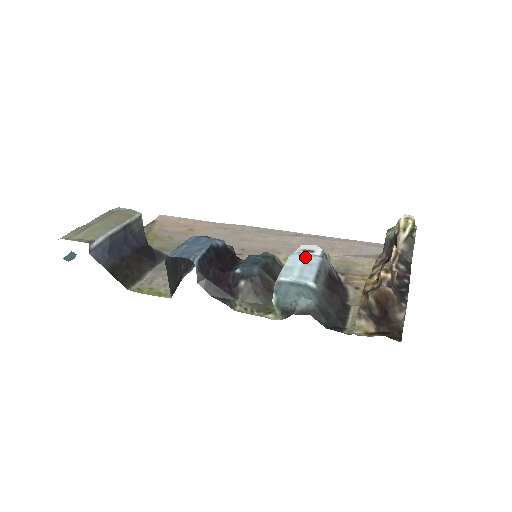
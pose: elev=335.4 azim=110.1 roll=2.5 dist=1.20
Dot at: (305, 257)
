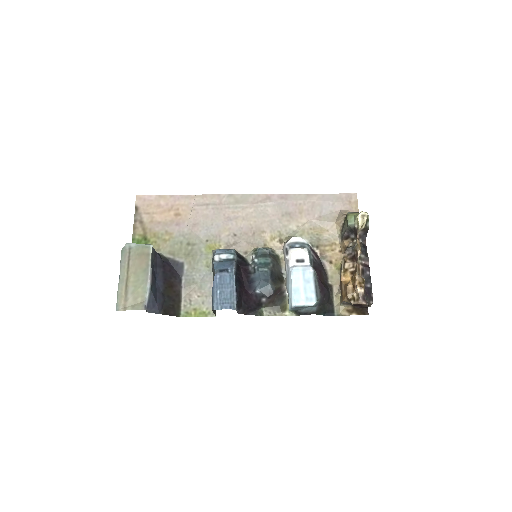
Dot at: (302, 273)
